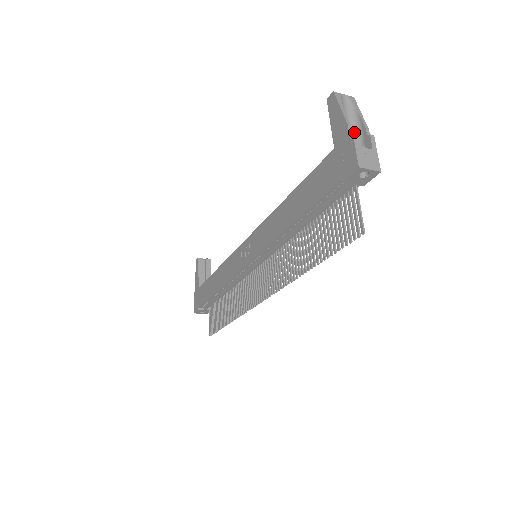
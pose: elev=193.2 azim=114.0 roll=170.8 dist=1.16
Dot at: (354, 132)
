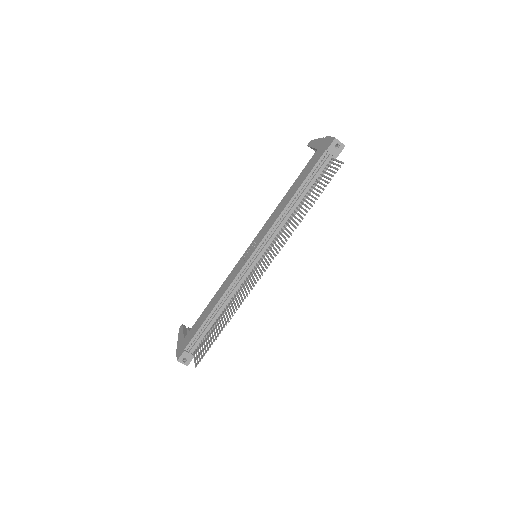
Dot at: (328, 136)
